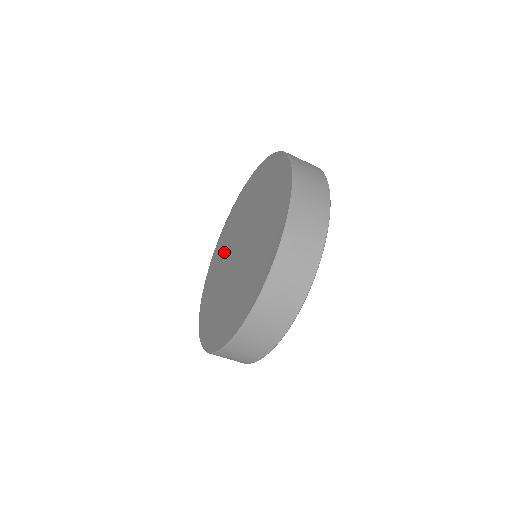
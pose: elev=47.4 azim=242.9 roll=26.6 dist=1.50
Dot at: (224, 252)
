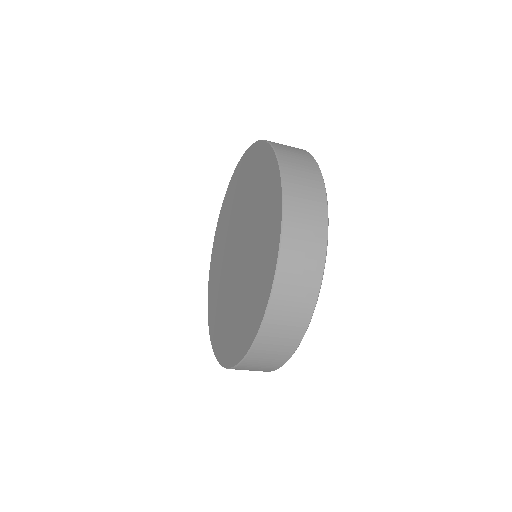
Dot at: (220, 286)
